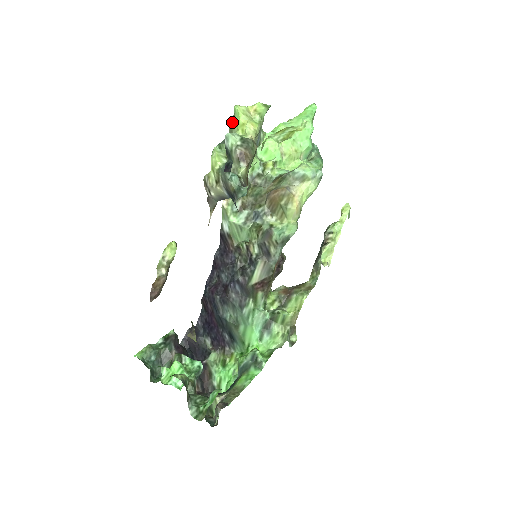
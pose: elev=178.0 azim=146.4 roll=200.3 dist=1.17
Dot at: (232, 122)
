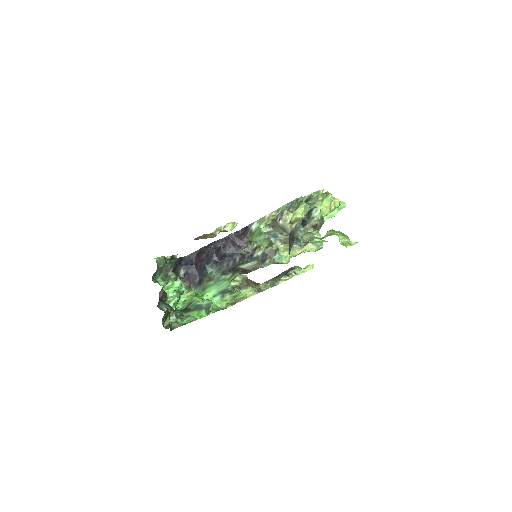
Dot at: (320, 197)
